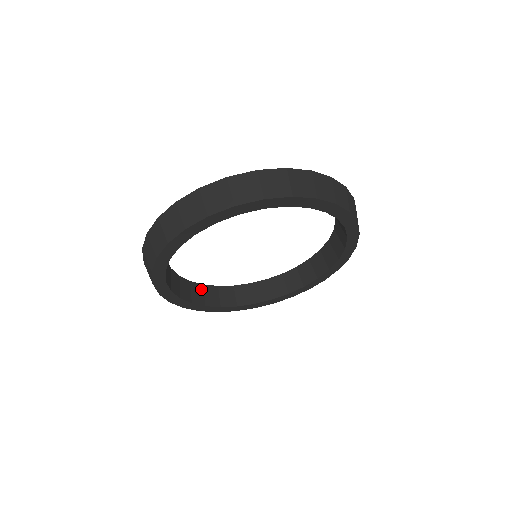
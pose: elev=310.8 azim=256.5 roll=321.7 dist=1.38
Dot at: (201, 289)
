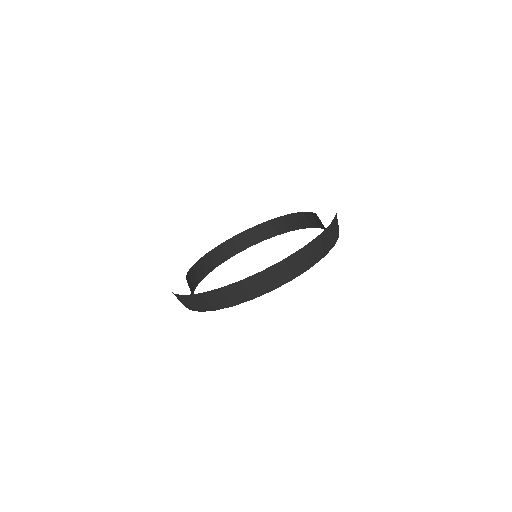
Dot at: (189, 277)
